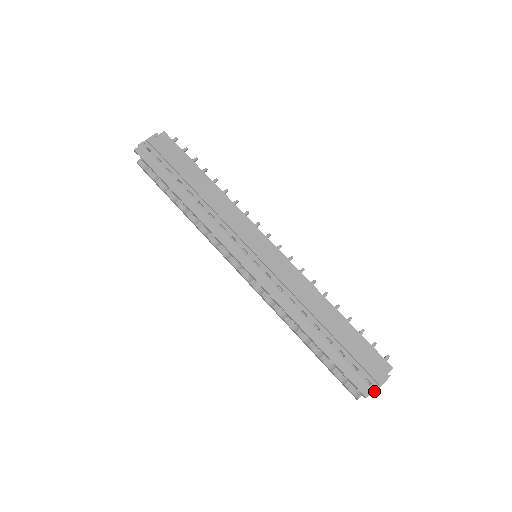
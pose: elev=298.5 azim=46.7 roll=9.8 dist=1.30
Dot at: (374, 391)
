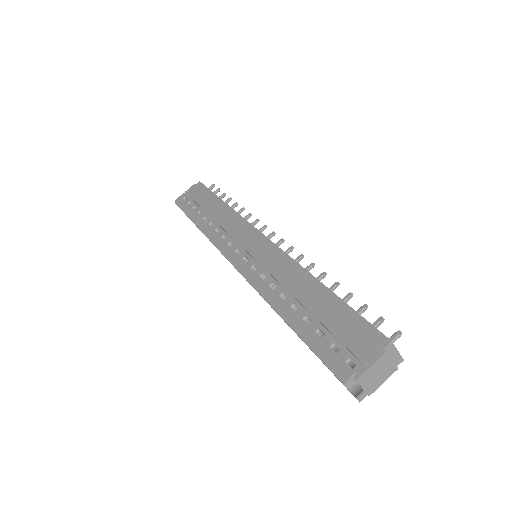
Dot at: (357, 375)
